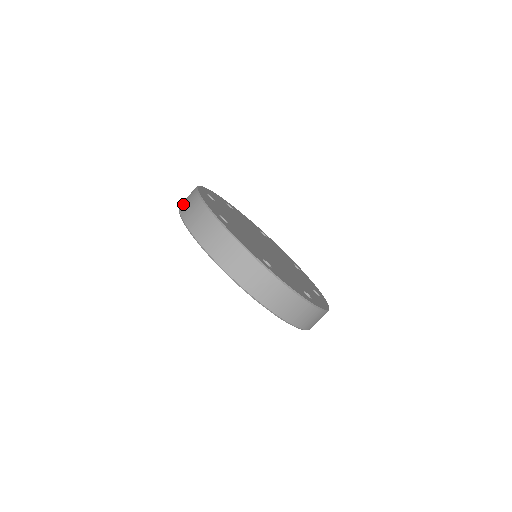
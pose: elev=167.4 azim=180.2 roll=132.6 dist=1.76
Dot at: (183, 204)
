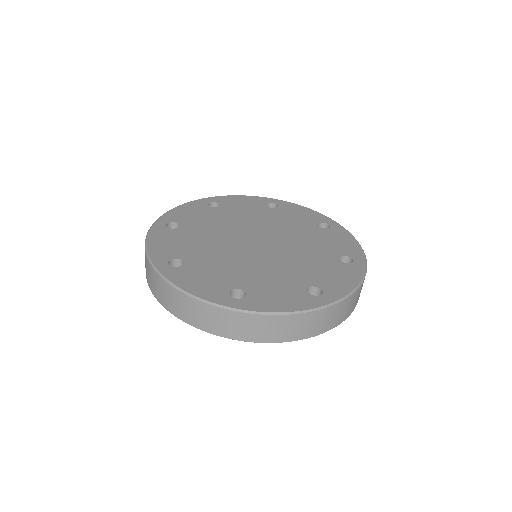
Dot at: occluded
